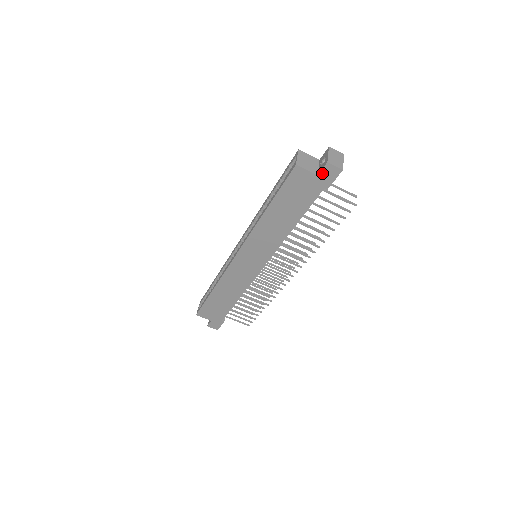
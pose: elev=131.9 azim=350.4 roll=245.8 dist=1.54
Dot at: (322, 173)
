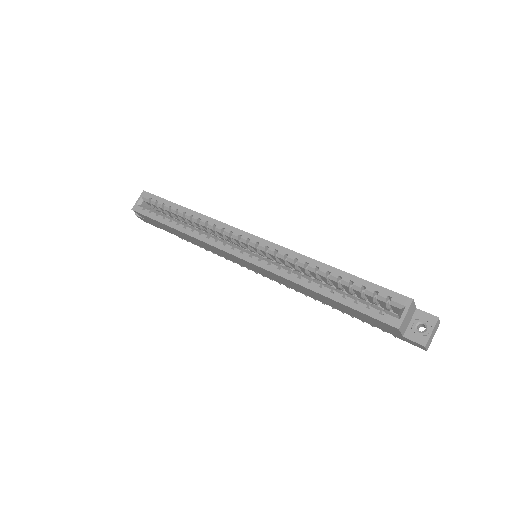
Dot at: (408, 339)
